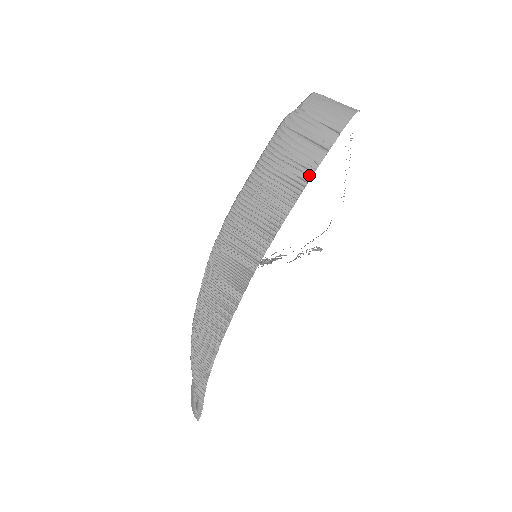
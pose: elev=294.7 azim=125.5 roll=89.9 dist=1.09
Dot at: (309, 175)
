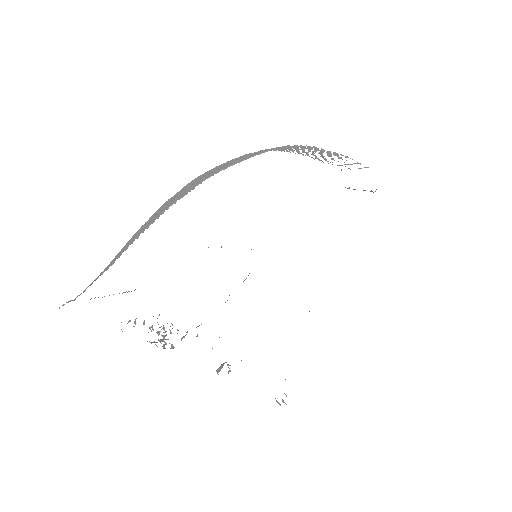
Dot at: (346, 156)
